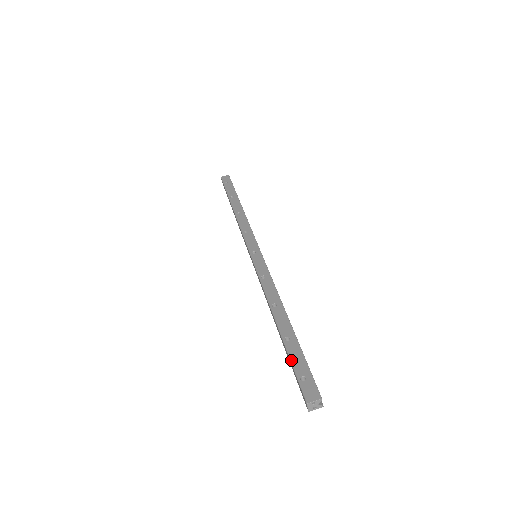
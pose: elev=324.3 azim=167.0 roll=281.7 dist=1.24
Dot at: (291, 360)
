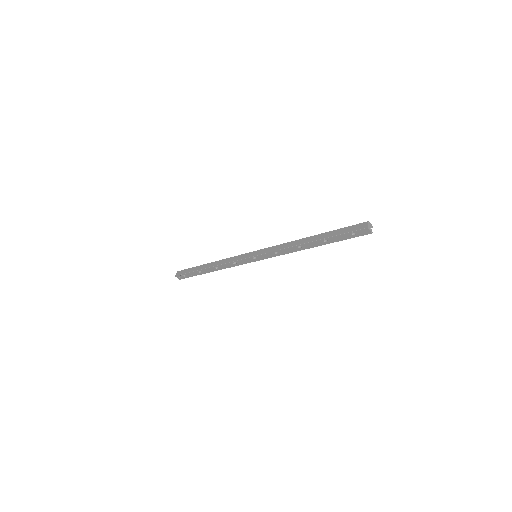
Dot at: (340, 229)
